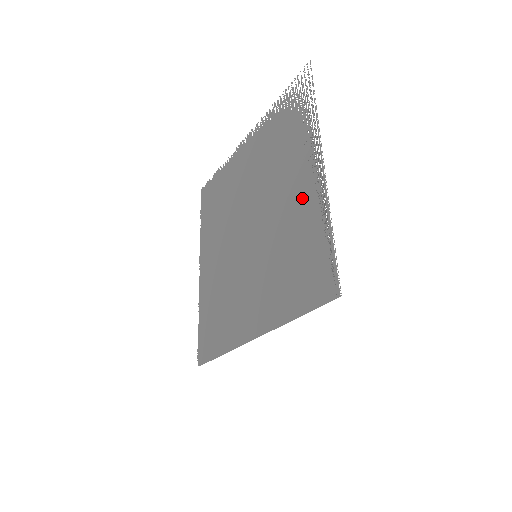
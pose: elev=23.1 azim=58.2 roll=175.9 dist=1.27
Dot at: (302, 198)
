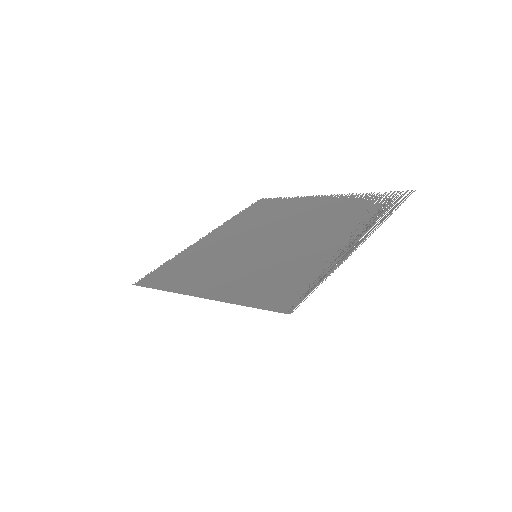
Dot at: (327, 249)
